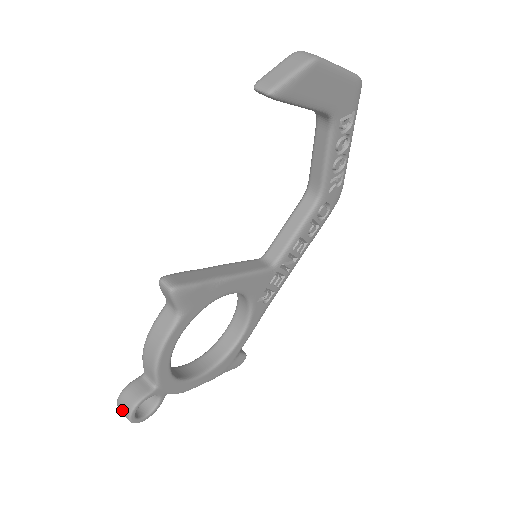
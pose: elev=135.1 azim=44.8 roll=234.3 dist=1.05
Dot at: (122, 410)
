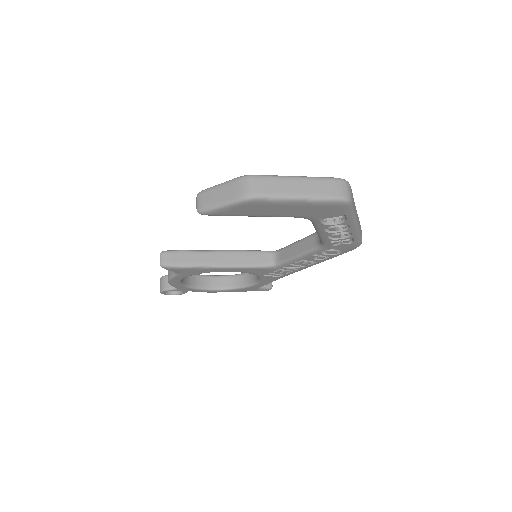
Dot at: occluded
